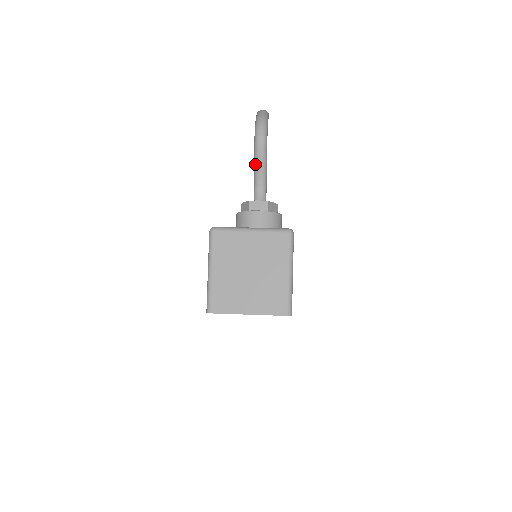
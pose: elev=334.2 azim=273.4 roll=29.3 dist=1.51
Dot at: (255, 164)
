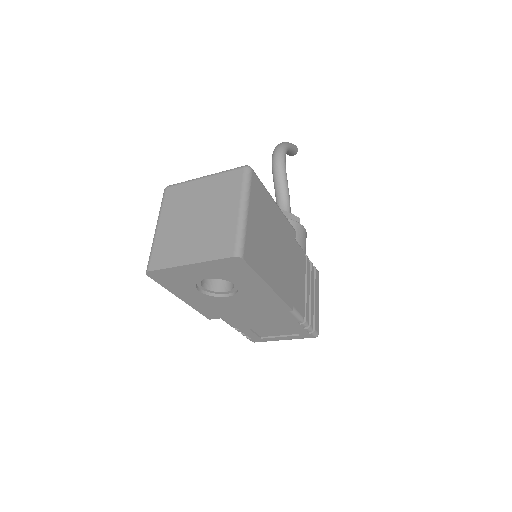
Dot at: (274, 184)
